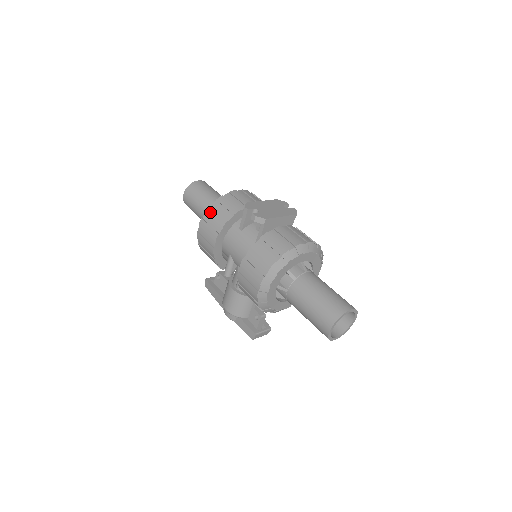
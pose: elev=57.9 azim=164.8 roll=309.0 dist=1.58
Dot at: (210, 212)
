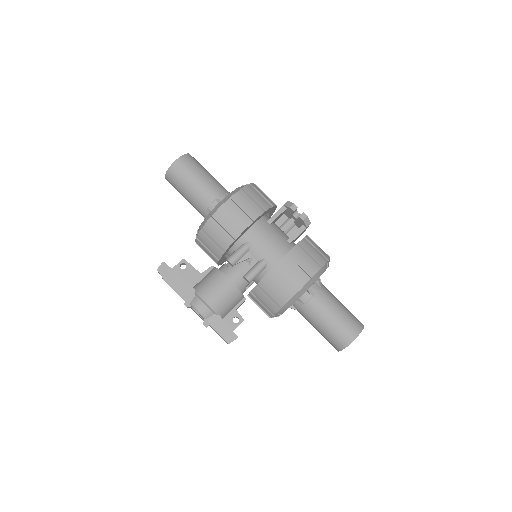
Dot at: (248, 191)
